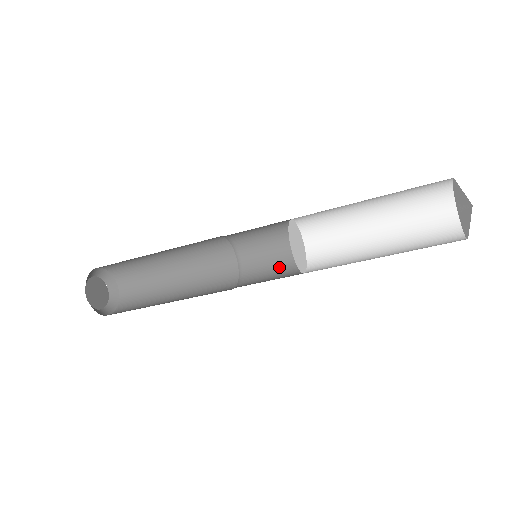
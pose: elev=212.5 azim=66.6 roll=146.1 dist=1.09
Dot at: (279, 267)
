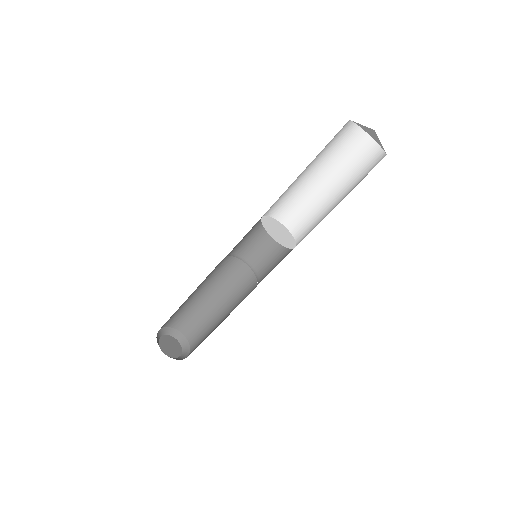
Dot at: (280, 260)
